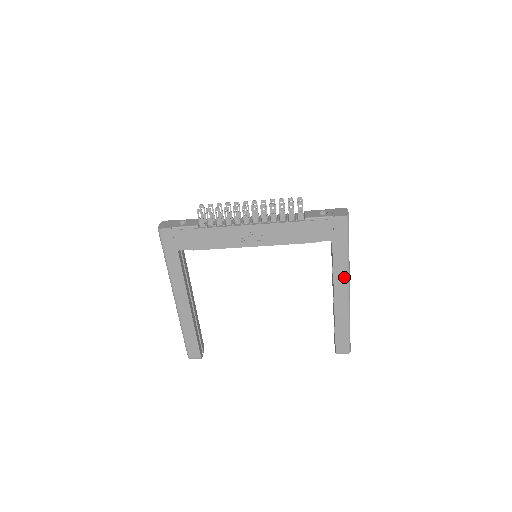
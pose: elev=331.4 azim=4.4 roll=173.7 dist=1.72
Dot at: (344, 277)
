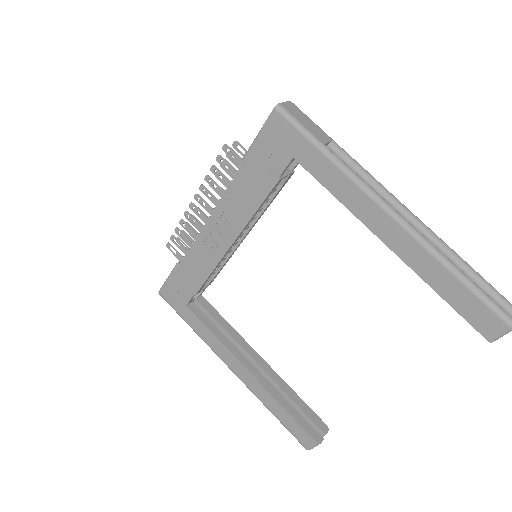
Dot at: (360, 196)
